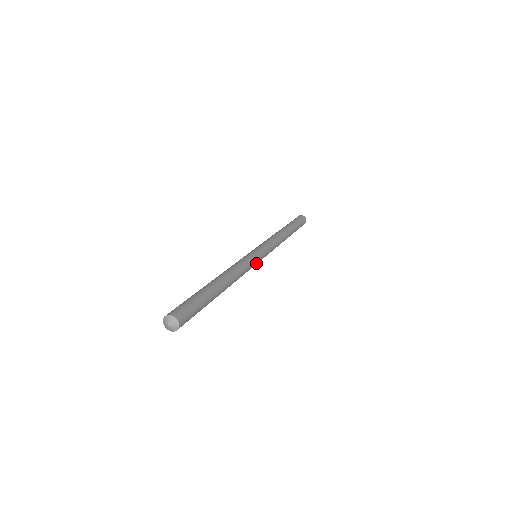
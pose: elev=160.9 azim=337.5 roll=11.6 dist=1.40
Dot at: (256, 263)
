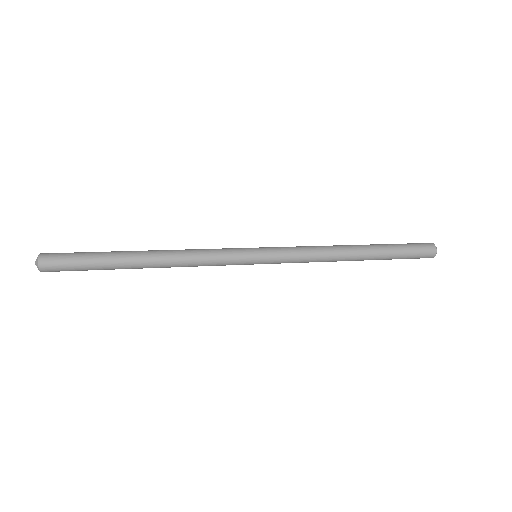
Dot at: (241, 262)
